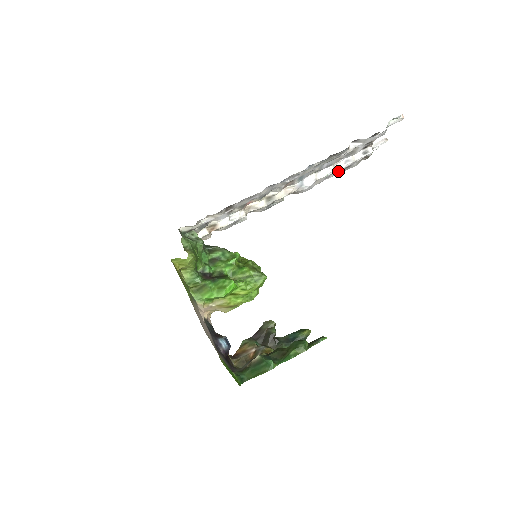
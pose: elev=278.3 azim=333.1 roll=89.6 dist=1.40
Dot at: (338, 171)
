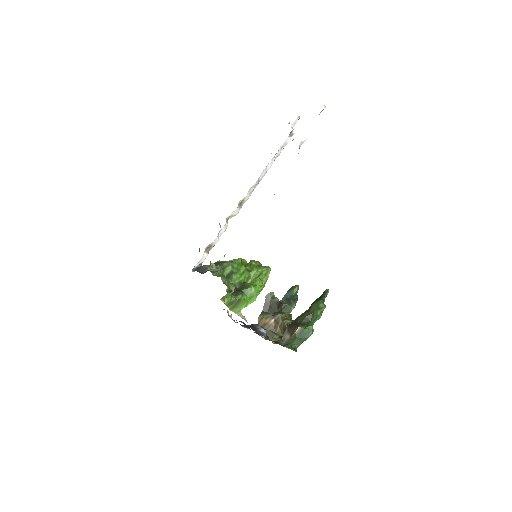
Dot at: occluded
